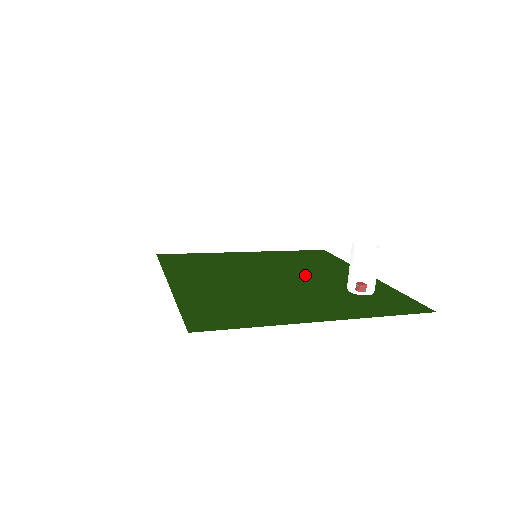
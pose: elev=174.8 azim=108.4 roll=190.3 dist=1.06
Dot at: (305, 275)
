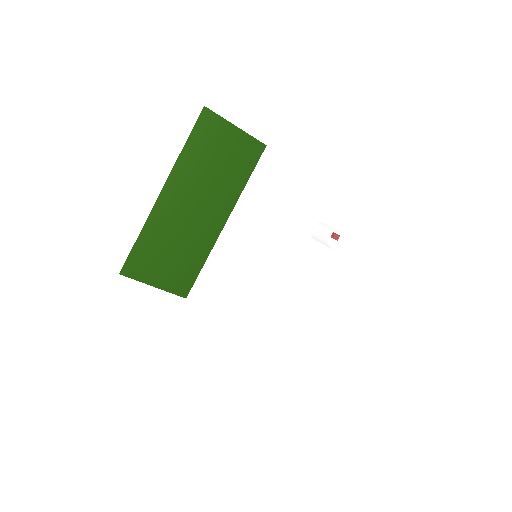
Dot at: occluded
